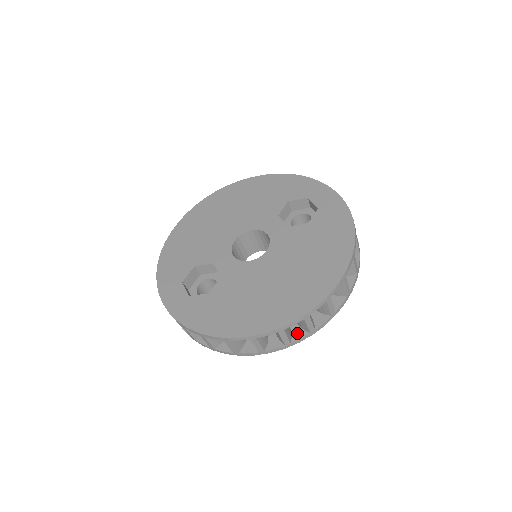
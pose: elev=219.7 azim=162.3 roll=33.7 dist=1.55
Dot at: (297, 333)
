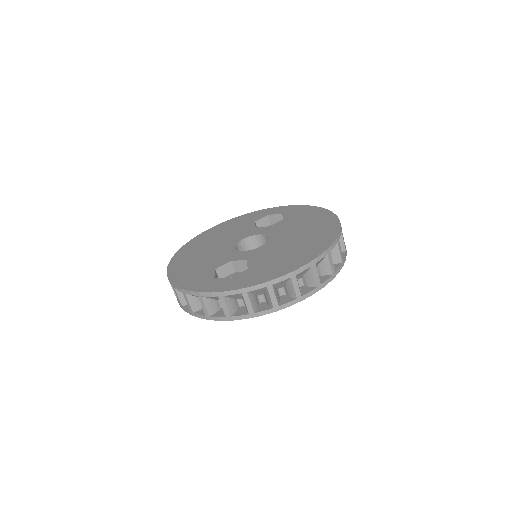
Dot at: occluded
